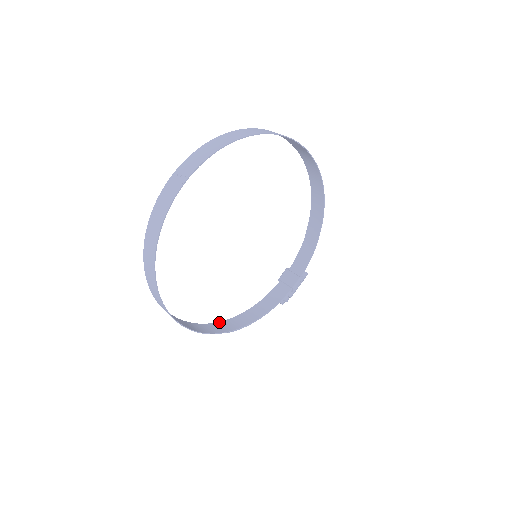
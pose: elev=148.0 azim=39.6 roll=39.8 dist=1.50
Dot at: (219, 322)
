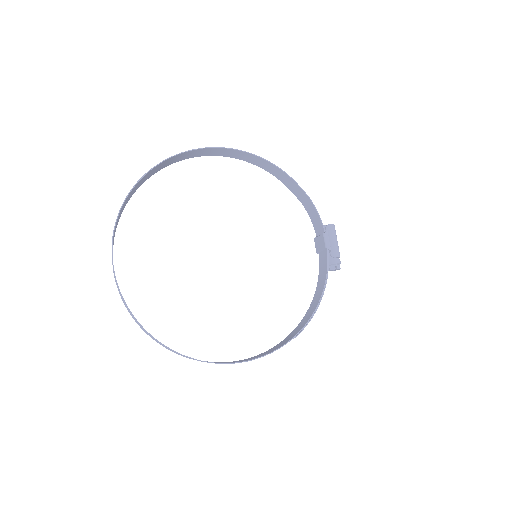
Dot at: (290, 333)
